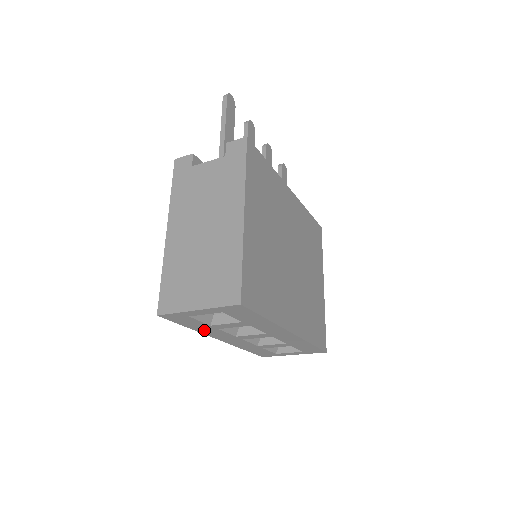
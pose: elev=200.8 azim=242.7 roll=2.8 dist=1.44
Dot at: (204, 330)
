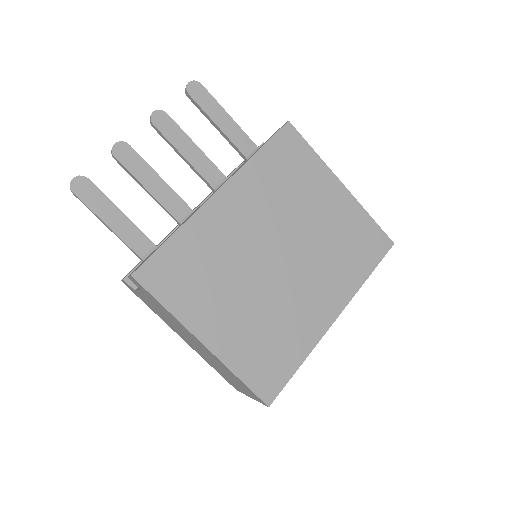
Dot at: occluded
